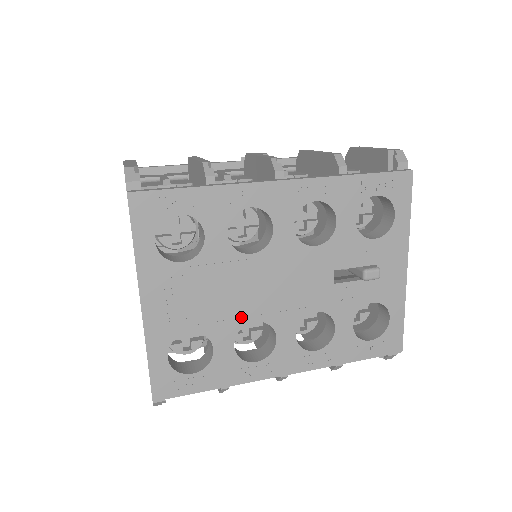
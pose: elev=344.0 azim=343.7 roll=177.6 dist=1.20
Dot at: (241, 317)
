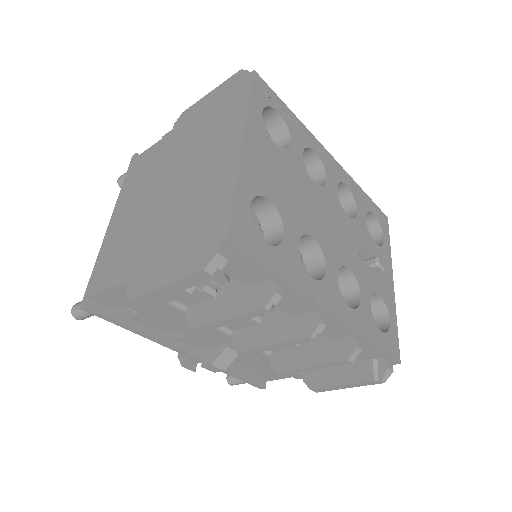
Dot at: (305, 224)
